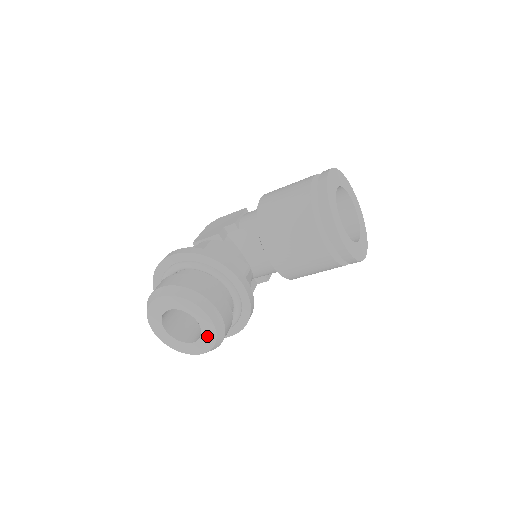
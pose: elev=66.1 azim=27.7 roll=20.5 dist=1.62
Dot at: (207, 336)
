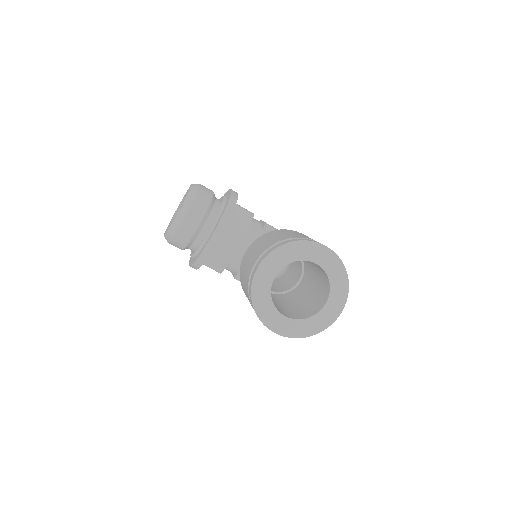
Dot at: occluded
